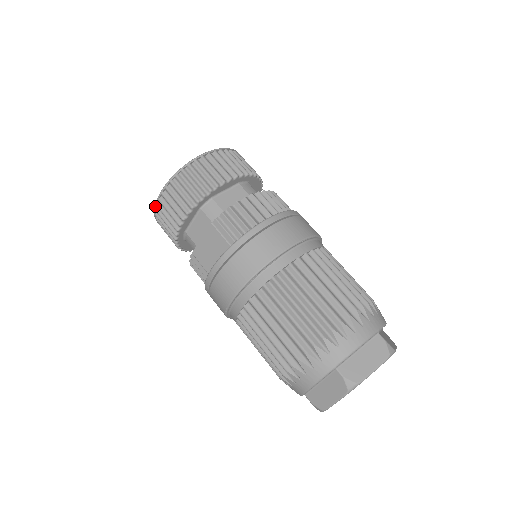
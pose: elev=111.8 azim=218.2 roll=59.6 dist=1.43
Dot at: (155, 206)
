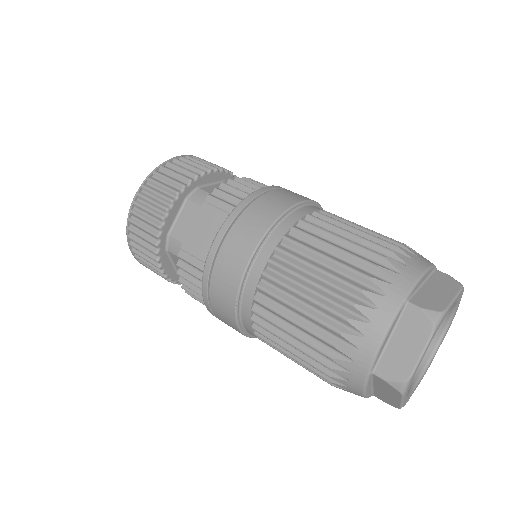
Dot at: (129, 214)
